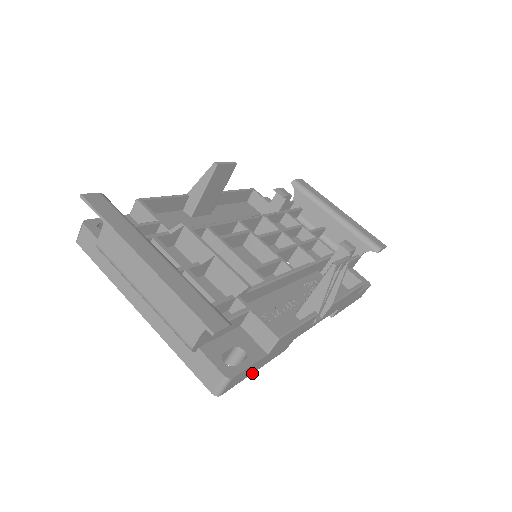
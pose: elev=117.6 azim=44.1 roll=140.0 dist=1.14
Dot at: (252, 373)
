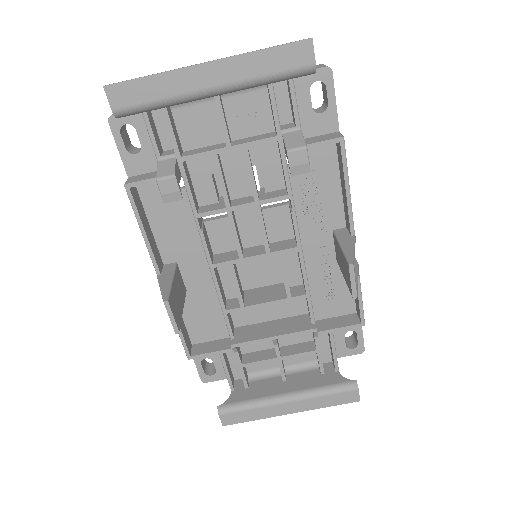
Dot at: occluded
